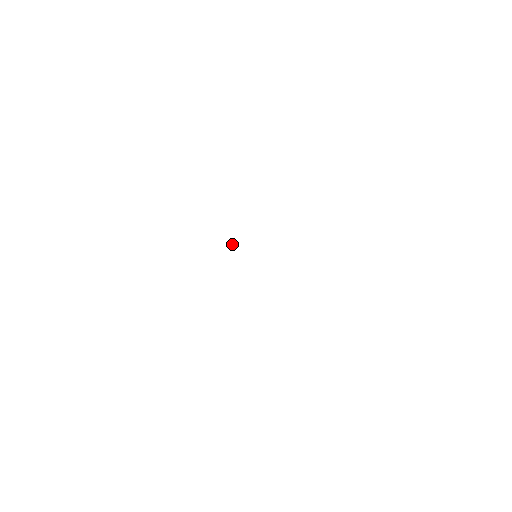
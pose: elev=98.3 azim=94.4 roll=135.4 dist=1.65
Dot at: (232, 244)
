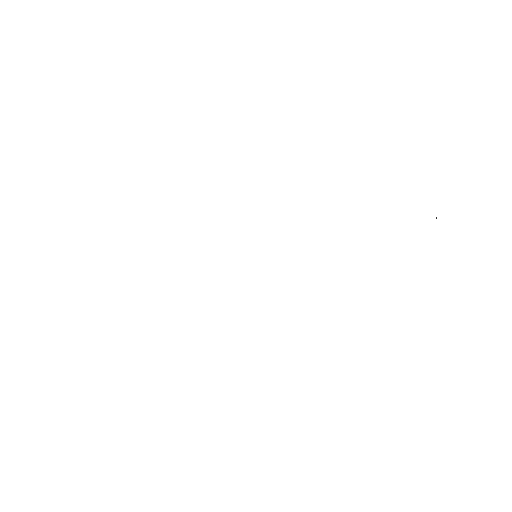
Dot at: occluded
